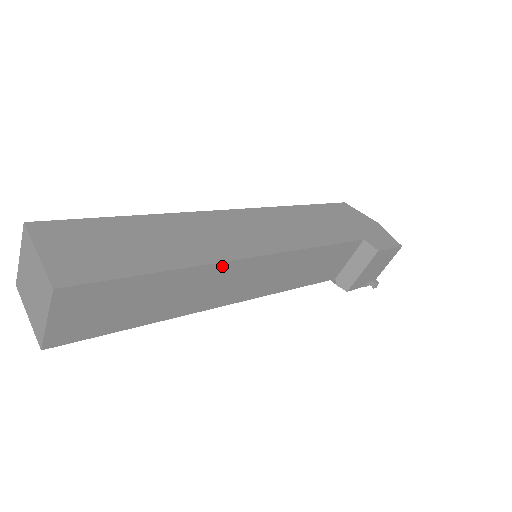
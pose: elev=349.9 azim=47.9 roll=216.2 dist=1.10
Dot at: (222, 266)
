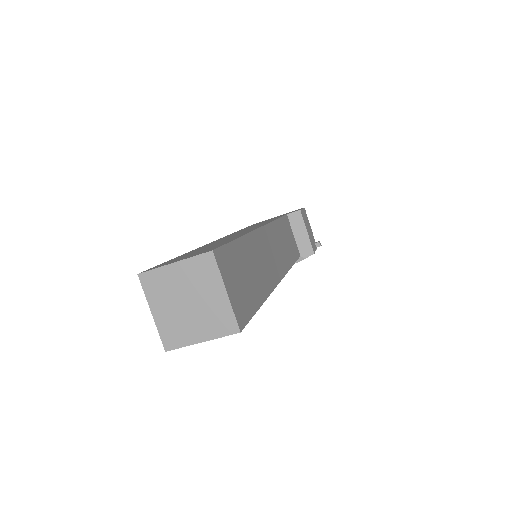
Dot at: (257, 235)
